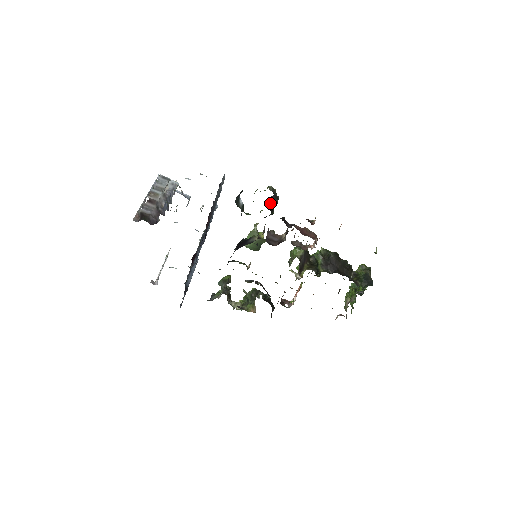
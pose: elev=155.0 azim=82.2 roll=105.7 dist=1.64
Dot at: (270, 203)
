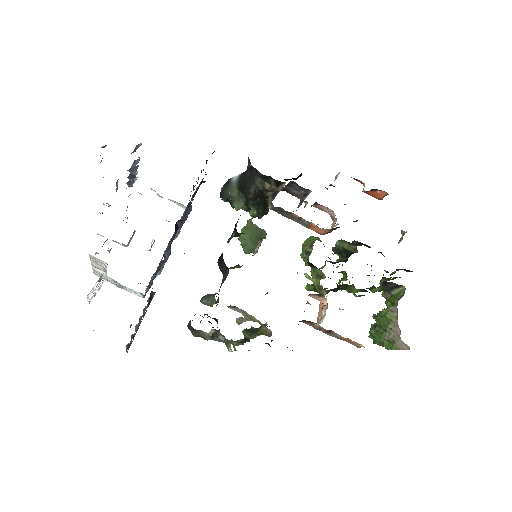
Dot at: occluded
